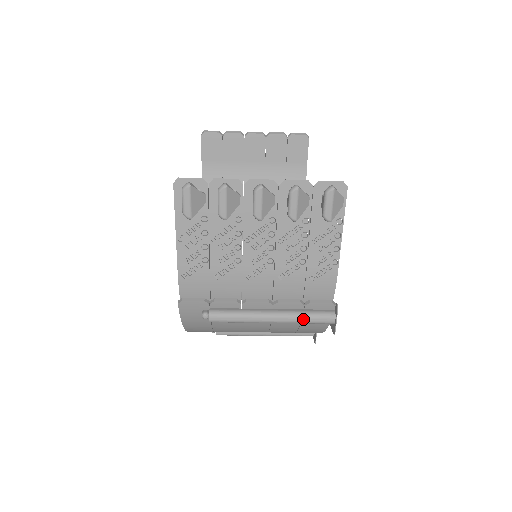
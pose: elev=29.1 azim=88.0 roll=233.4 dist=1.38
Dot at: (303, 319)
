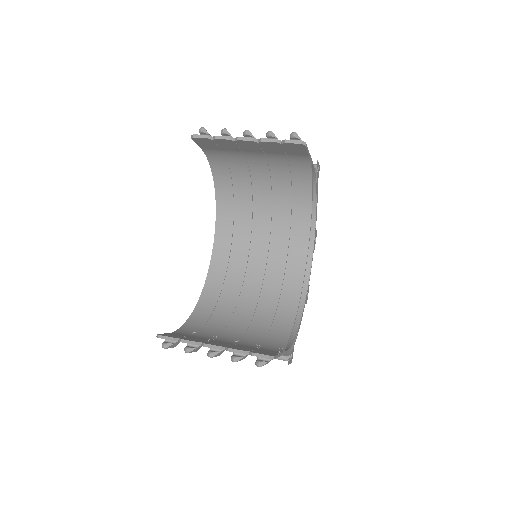
Dot at: occluded
